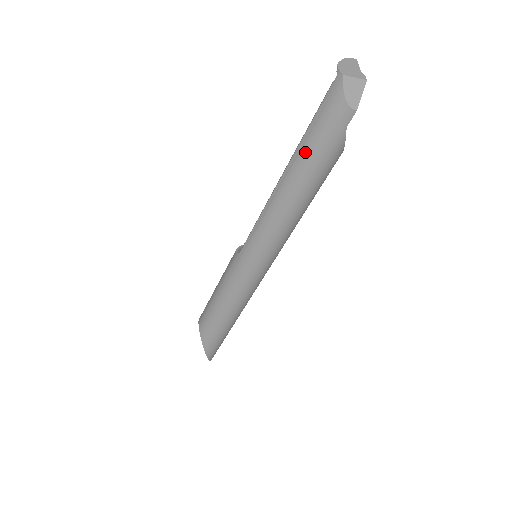
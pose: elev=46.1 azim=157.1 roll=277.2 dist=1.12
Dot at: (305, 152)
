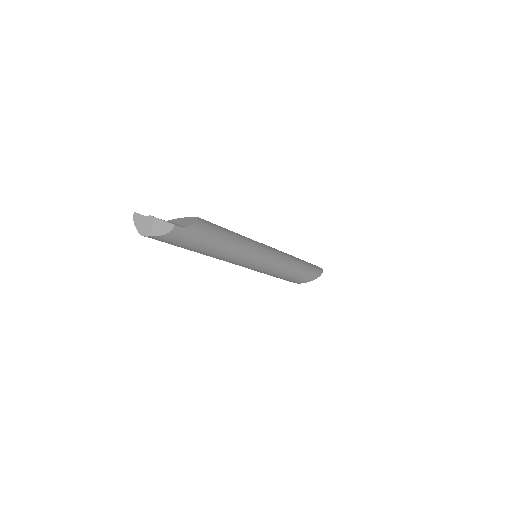
Dot at: (195, 248)
